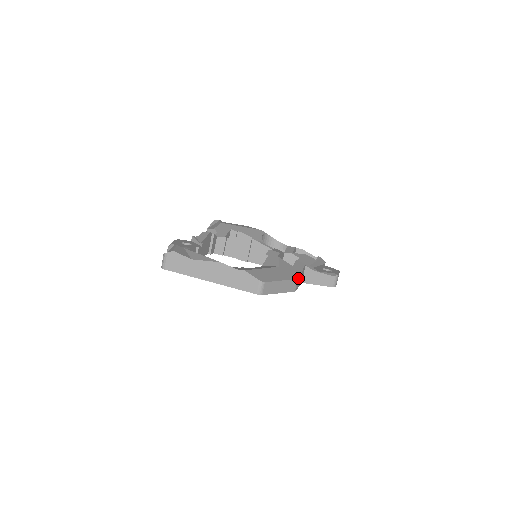
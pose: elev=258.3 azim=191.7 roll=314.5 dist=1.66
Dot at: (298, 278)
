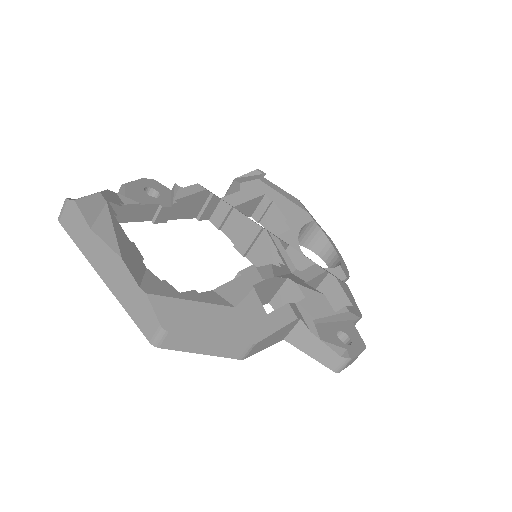
Dot at: (255, 343)
